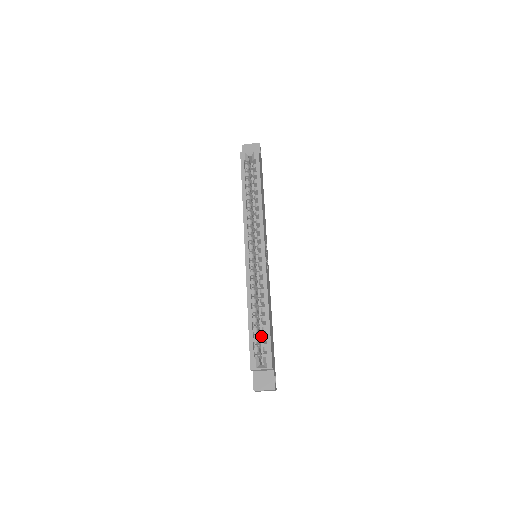
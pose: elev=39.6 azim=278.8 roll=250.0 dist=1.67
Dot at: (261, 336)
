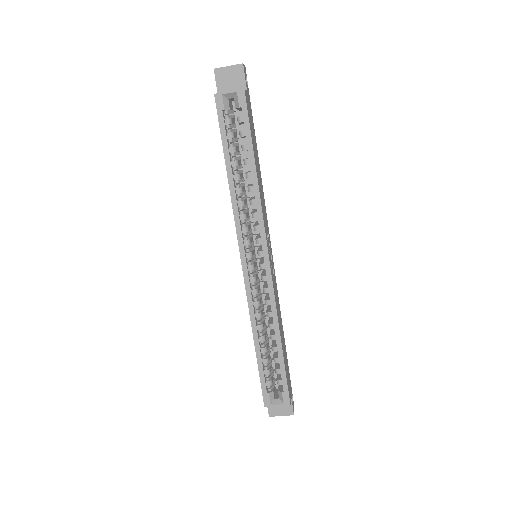
Dot at: (272, 353)
